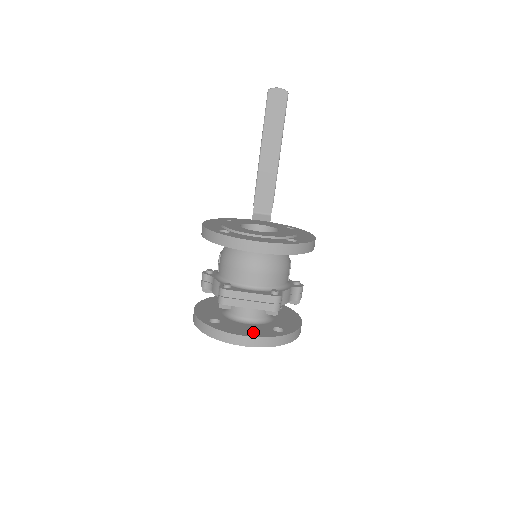
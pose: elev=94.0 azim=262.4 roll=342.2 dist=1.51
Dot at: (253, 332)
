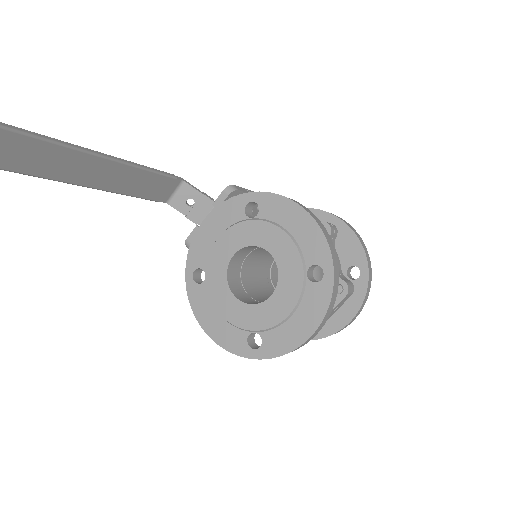
Dot at: (346, 307)
